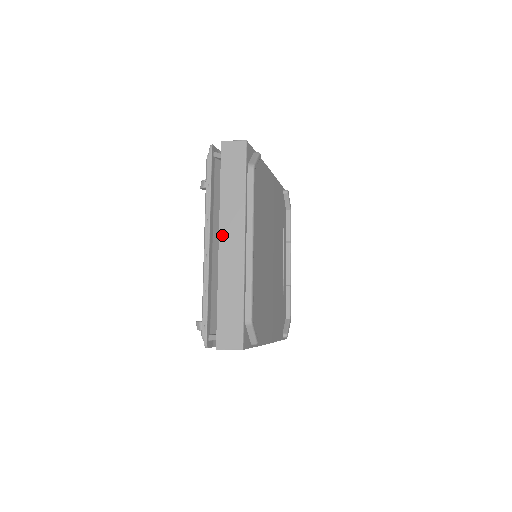
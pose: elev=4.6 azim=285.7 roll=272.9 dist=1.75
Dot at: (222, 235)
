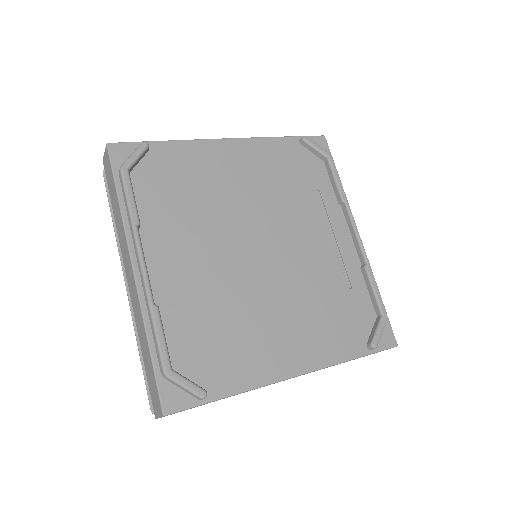
Dot at: (125, 269)
